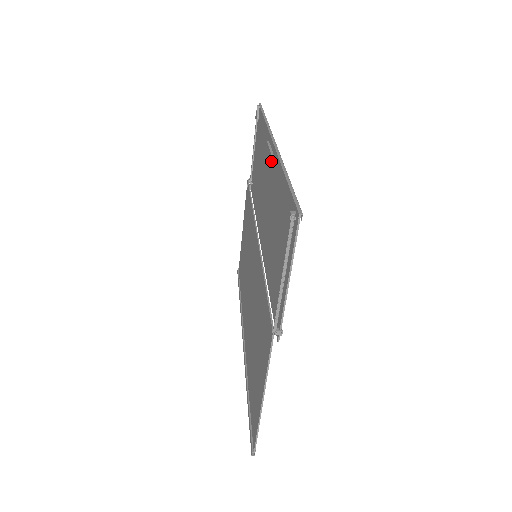
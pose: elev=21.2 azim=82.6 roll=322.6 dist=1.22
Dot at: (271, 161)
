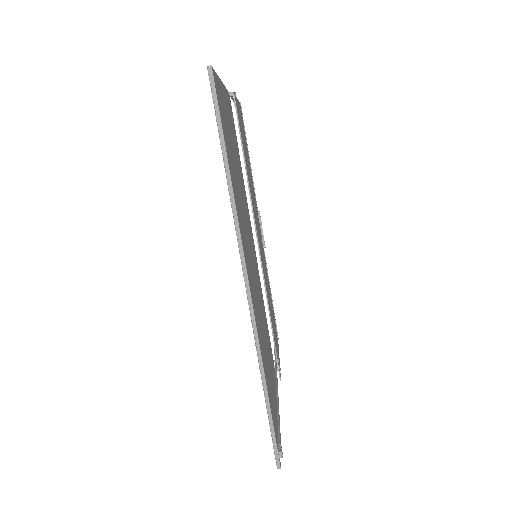
Dot at: occluded
